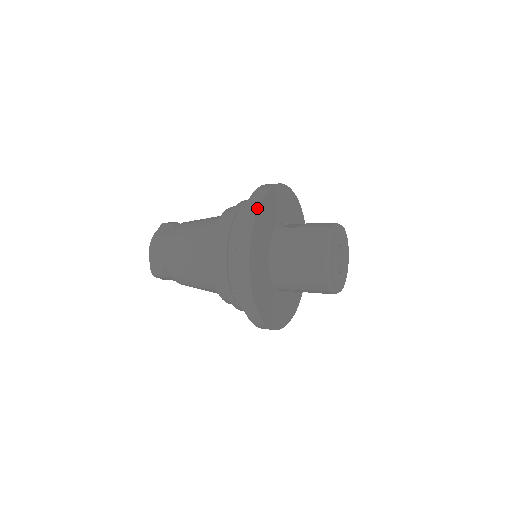
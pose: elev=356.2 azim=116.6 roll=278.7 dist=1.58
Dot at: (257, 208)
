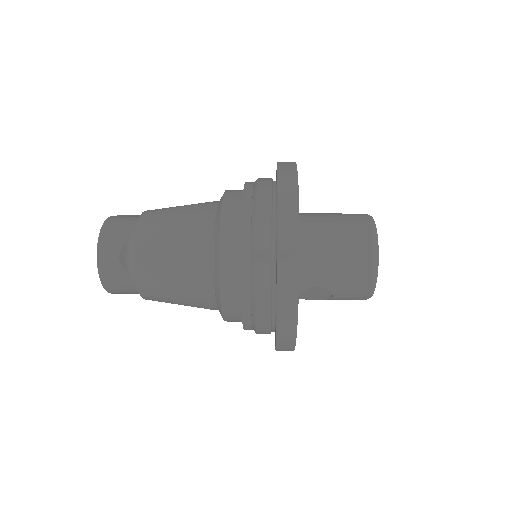
Dot at: (295, 162)
